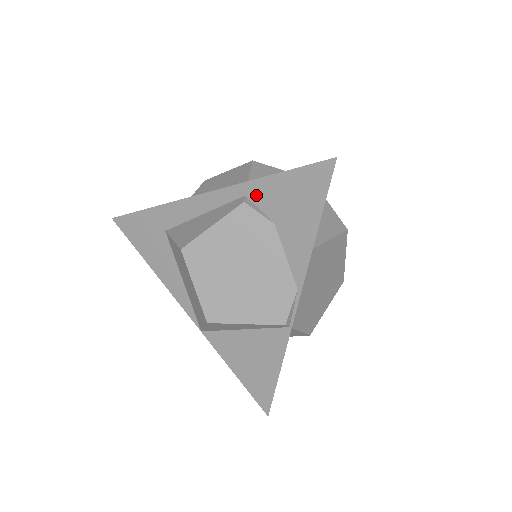
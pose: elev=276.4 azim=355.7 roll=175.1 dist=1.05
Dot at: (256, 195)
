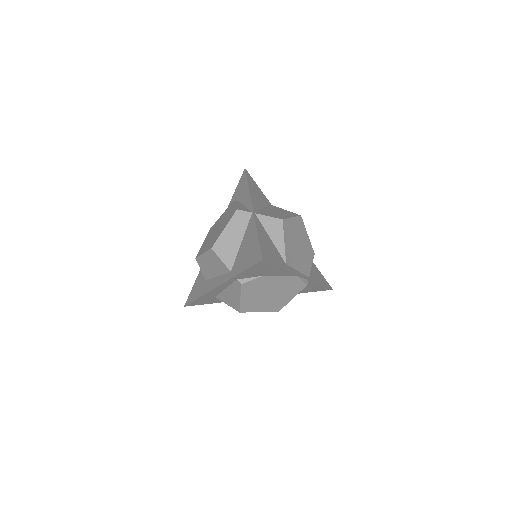
Dot at: (242, 277)
